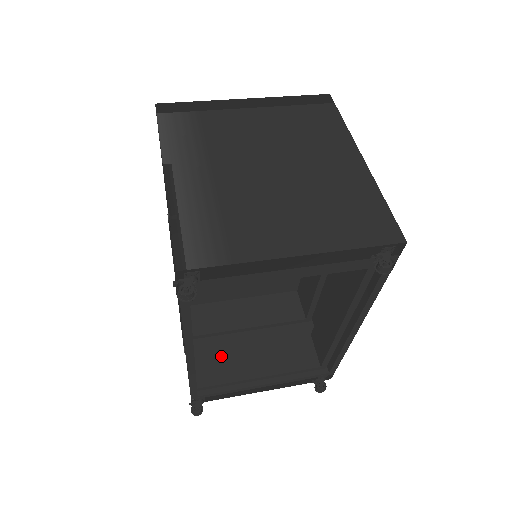
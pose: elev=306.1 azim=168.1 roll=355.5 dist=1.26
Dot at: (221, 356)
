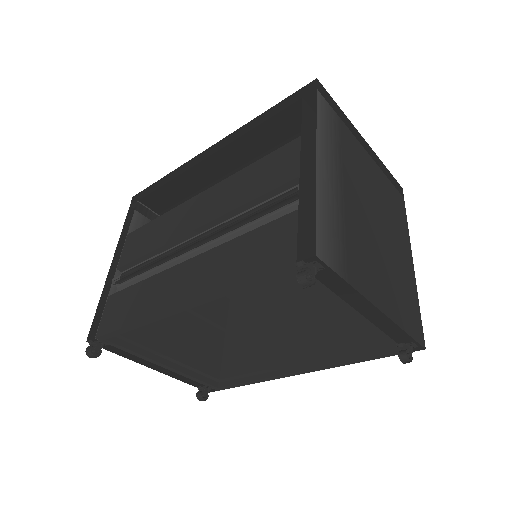
Dot at: occluded
